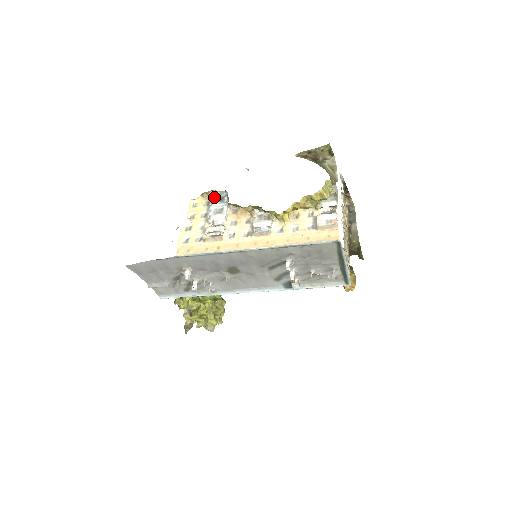
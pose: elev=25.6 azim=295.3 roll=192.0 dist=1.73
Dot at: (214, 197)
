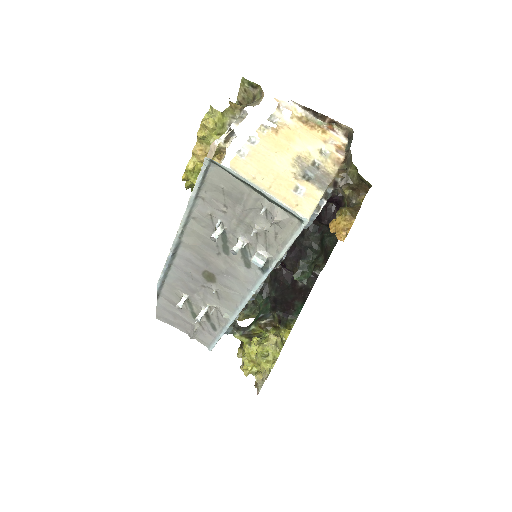
Dot at: occluded
